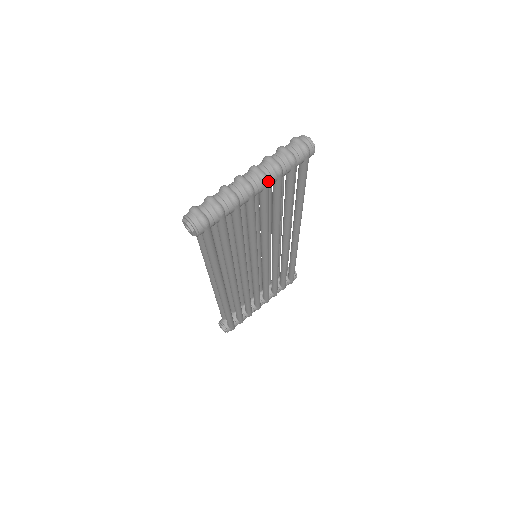
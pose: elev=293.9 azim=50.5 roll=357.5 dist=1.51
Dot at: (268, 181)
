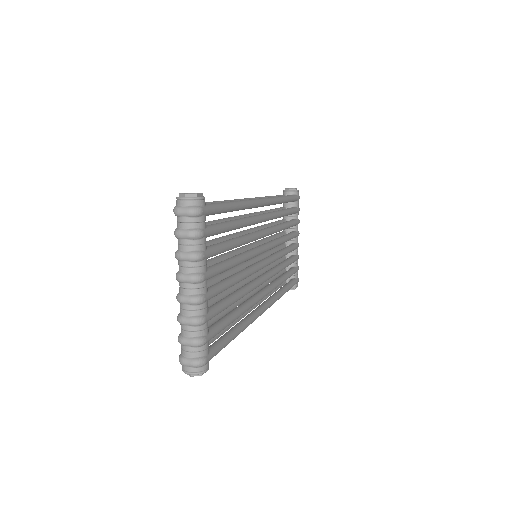
Dot at: (202, 274)
